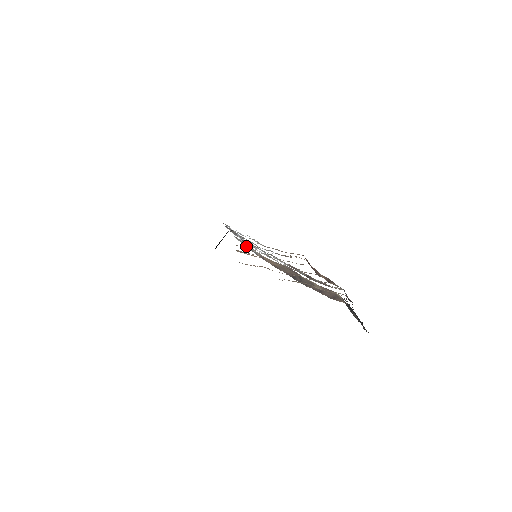
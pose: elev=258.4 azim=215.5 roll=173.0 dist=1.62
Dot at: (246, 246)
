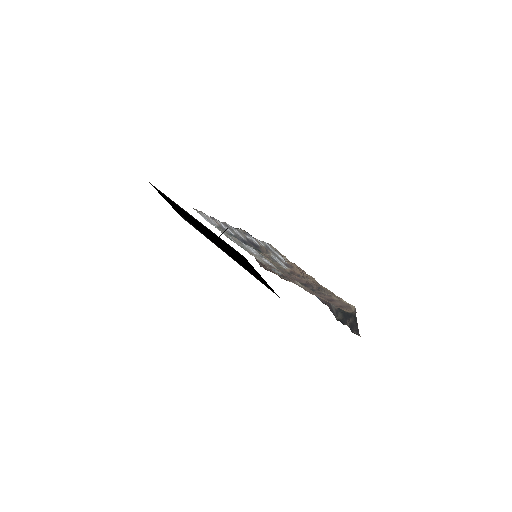
Dot at: (271, 251)
